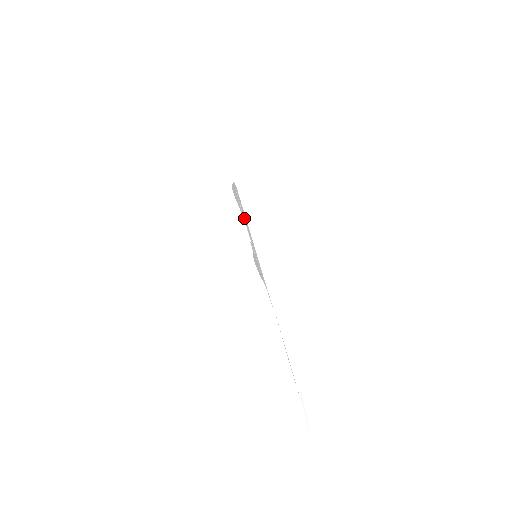
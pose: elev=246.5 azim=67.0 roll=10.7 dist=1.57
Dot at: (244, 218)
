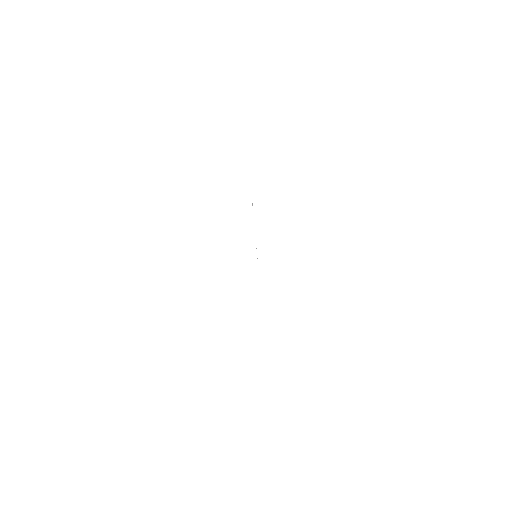
Dot at: occluded
